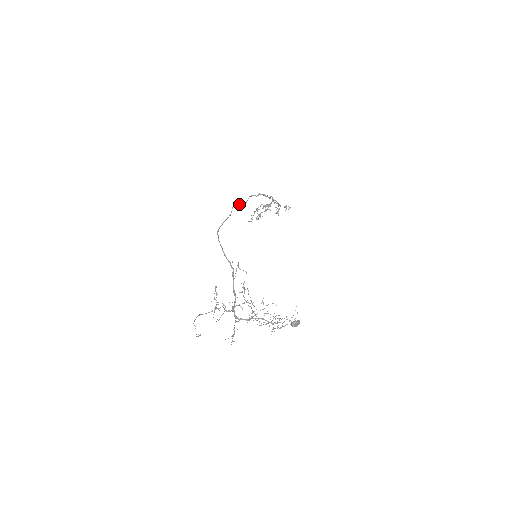
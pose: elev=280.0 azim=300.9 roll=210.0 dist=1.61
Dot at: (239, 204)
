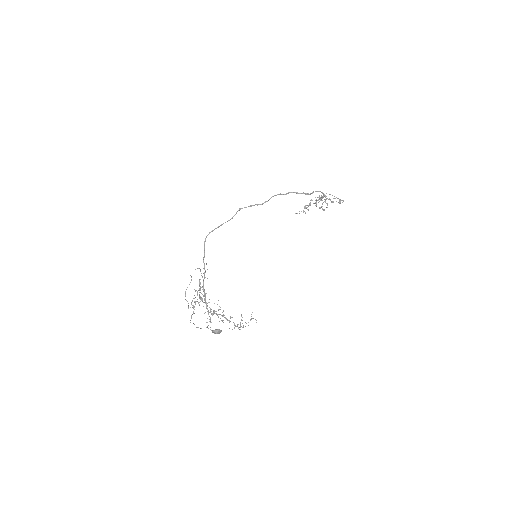
Dot at: (250, 206)
